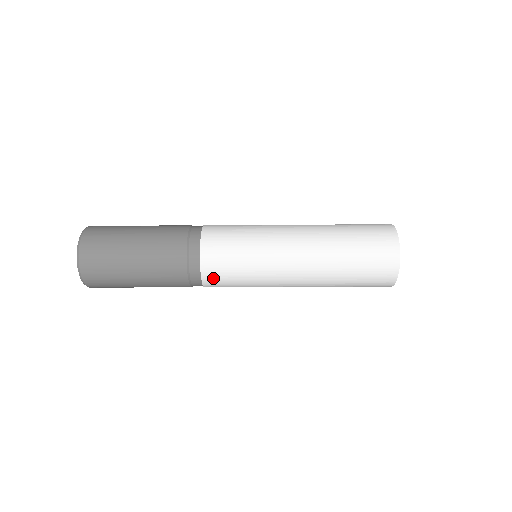
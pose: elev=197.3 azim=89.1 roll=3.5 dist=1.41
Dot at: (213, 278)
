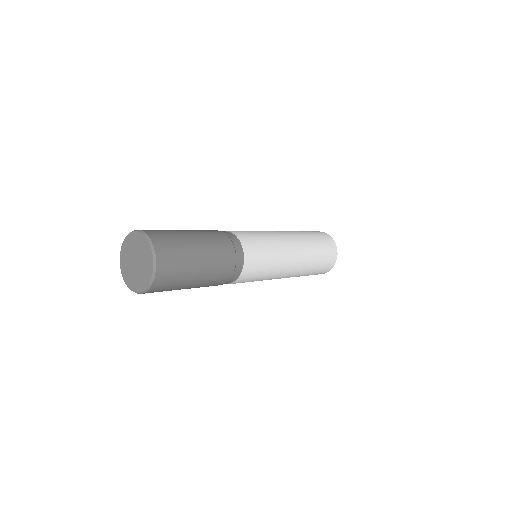
Dot at: occluded
